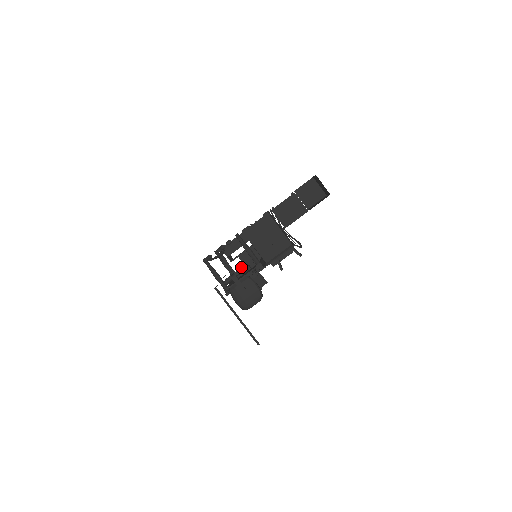
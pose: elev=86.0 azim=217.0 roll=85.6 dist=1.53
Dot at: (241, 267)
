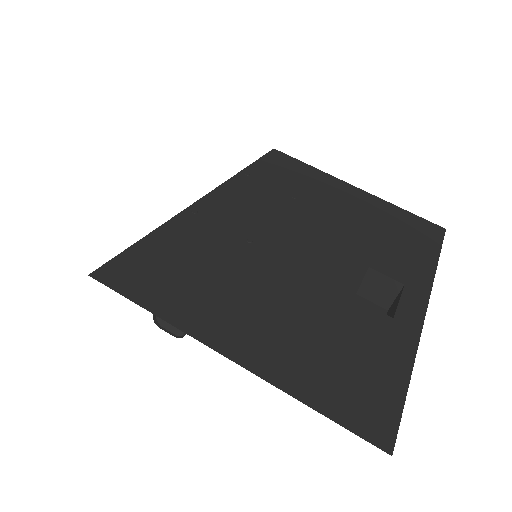
Dot at: occluded
